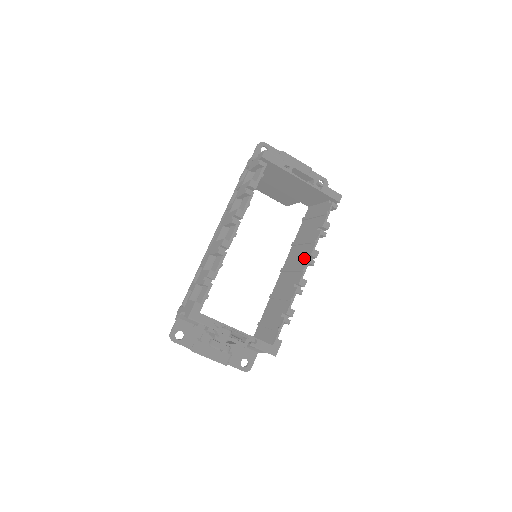
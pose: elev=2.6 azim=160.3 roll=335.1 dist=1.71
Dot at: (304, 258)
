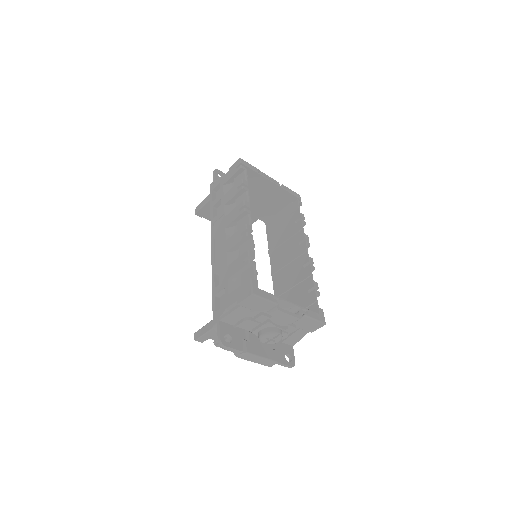
Dot at: (298, 245)
